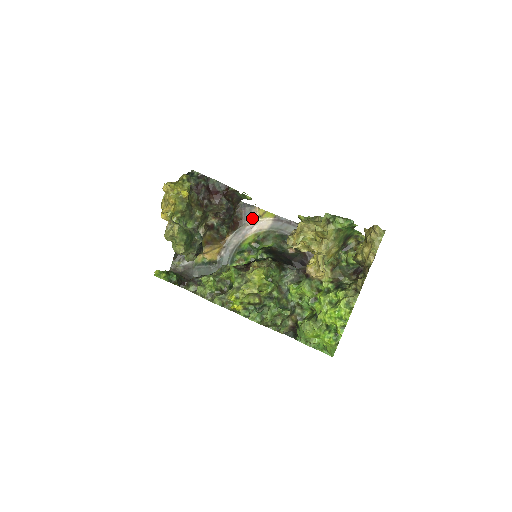
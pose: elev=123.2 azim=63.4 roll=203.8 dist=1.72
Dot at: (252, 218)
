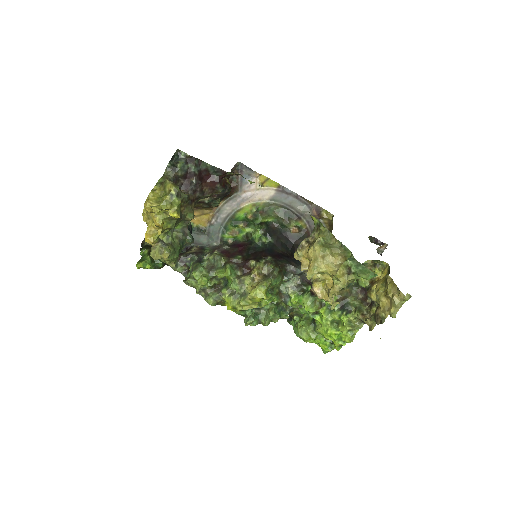
Dot at: (250, 185)
